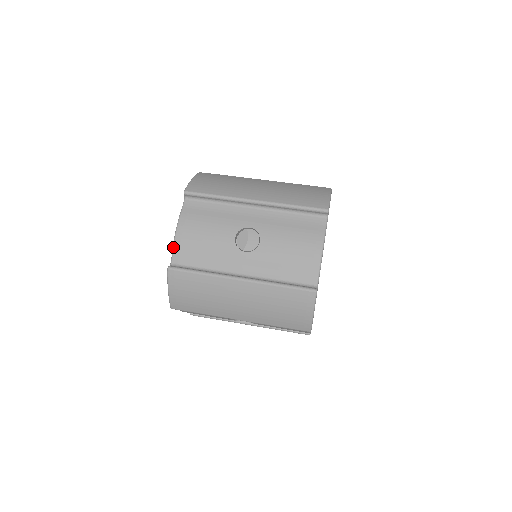
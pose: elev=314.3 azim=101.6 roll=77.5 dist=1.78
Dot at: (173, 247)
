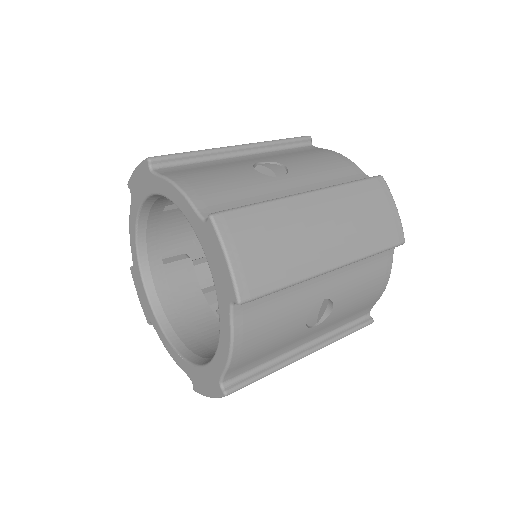
Dot at: (190, 201)
